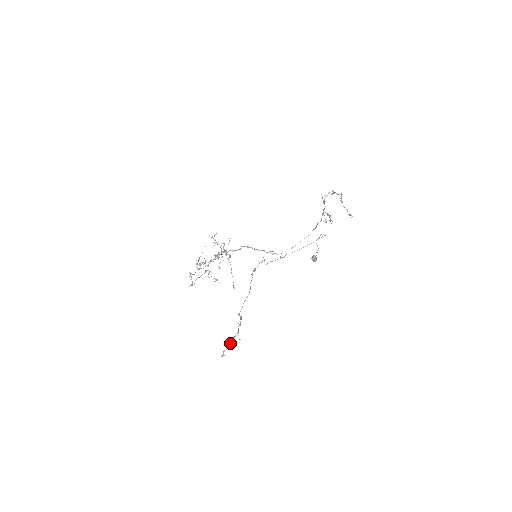
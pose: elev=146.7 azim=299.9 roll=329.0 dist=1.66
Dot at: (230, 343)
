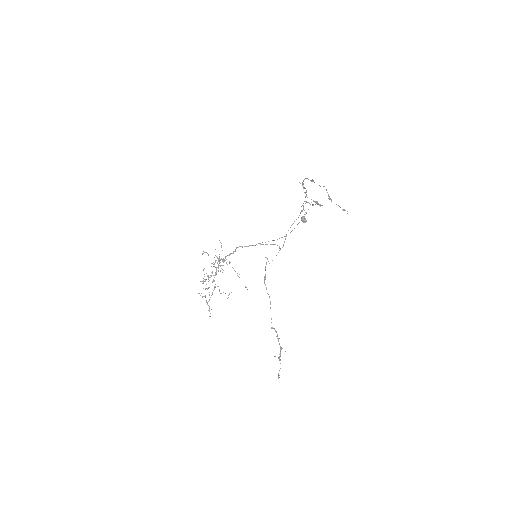
Dot at: (280, 363)
